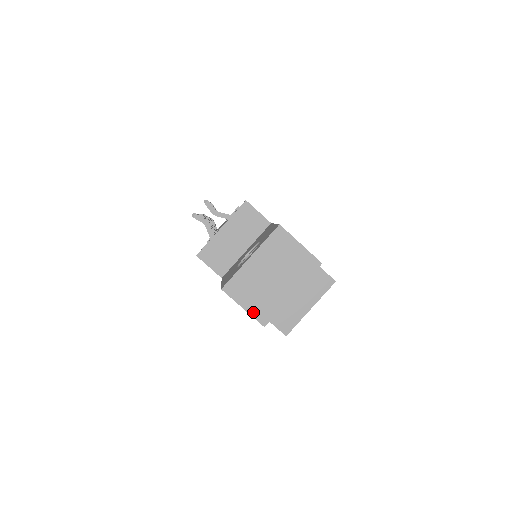
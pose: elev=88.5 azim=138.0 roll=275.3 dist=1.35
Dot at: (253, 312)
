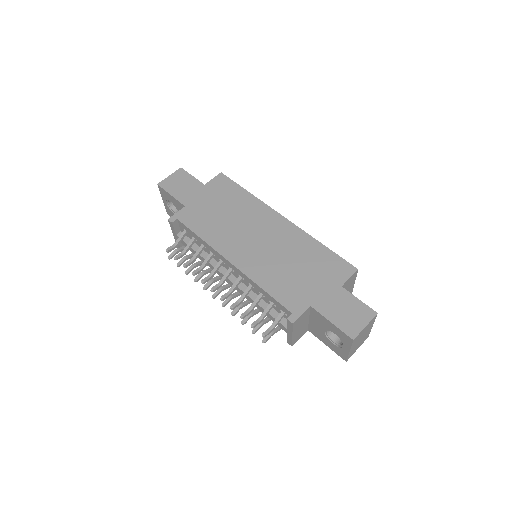
Dot at: occluded
